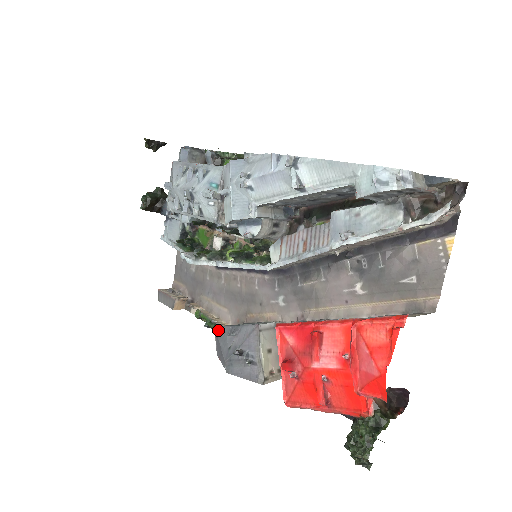
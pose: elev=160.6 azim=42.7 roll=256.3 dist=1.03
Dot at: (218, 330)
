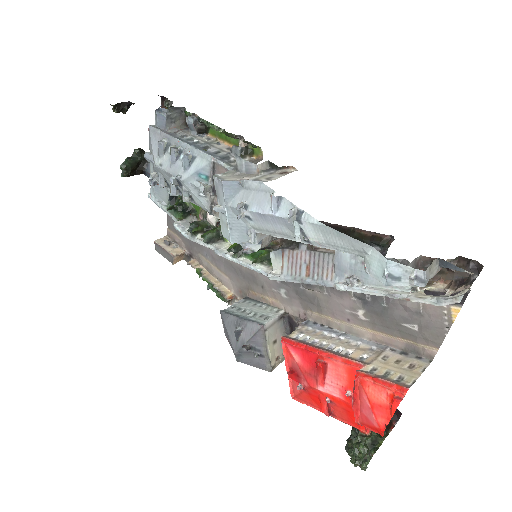
Dot at: (224, 317)
